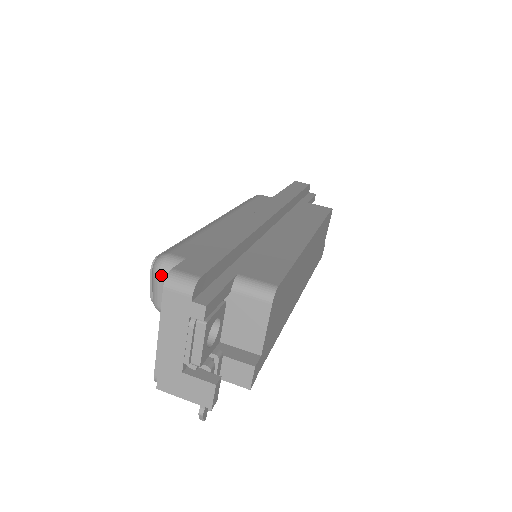
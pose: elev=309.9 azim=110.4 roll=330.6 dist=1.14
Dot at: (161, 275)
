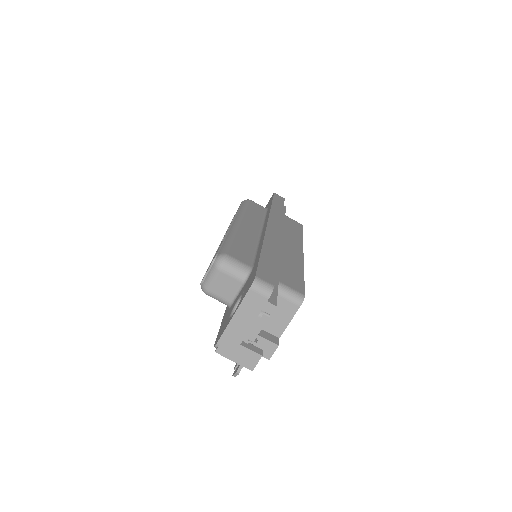
Dot at: (222, 270)
